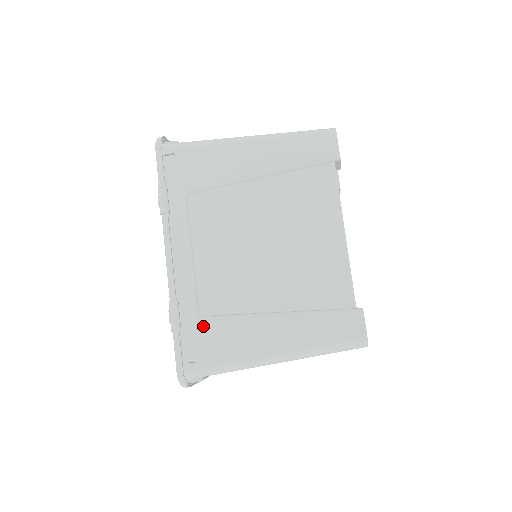
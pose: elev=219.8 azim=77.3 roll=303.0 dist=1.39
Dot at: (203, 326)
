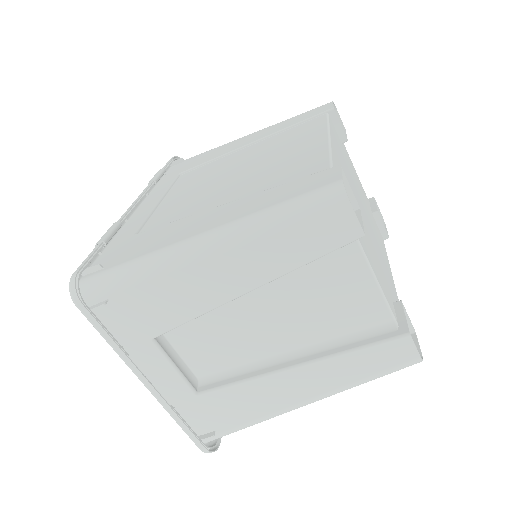
Dot at: (134, 239)
